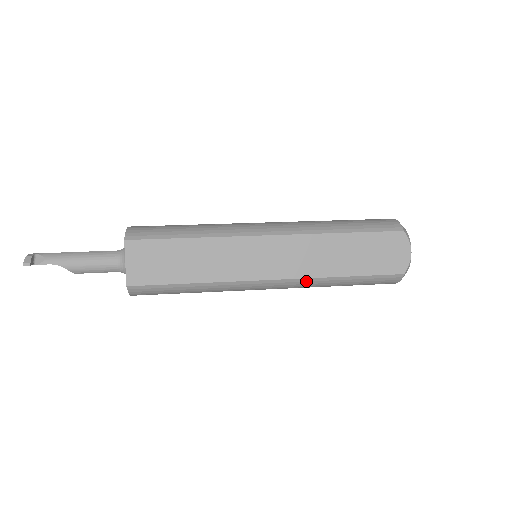
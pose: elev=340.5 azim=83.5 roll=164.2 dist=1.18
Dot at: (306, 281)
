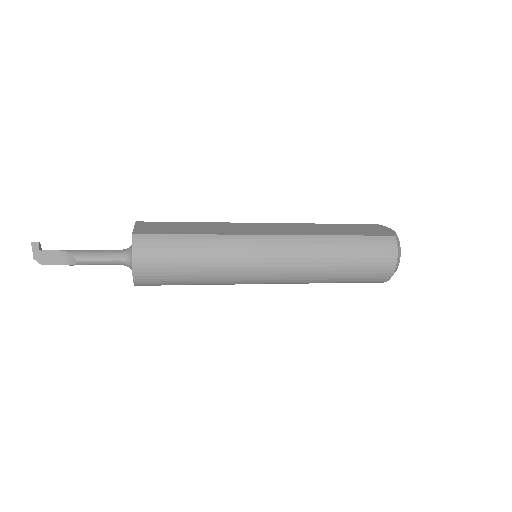
Dot at: (306, 239)
